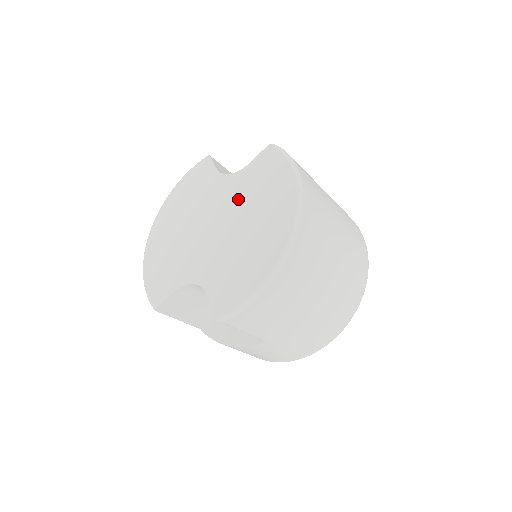
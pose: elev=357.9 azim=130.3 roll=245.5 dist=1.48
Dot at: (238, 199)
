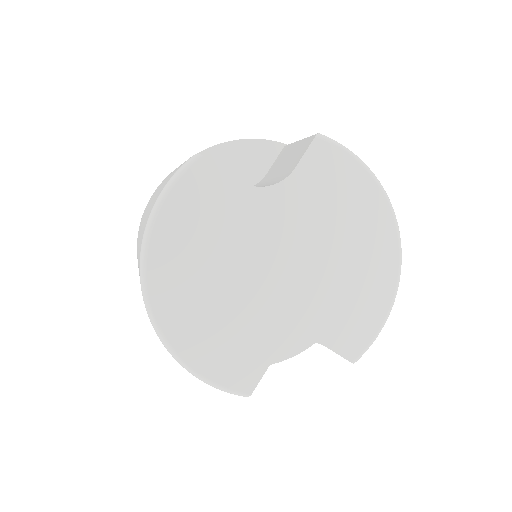
Dot at: (307, 222)
